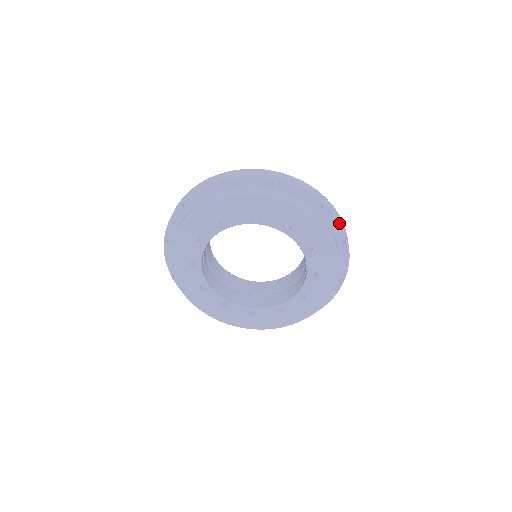
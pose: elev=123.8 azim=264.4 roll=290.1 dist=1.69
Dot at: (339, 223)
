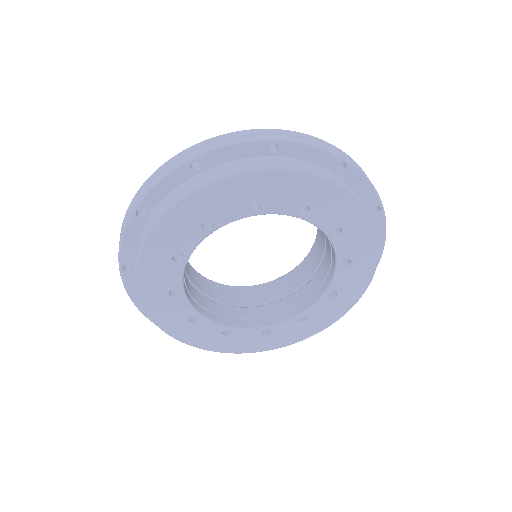
Dot at: (370, 184)
